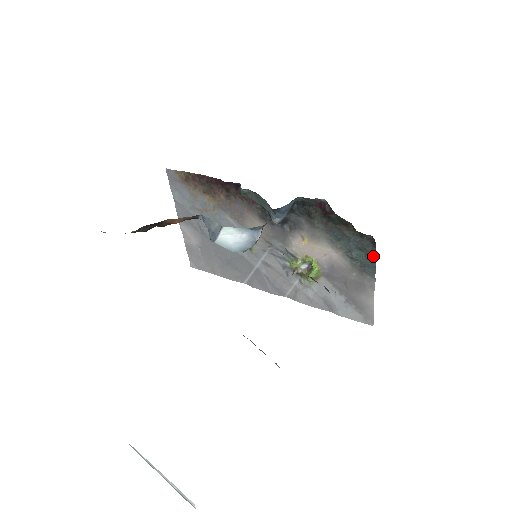
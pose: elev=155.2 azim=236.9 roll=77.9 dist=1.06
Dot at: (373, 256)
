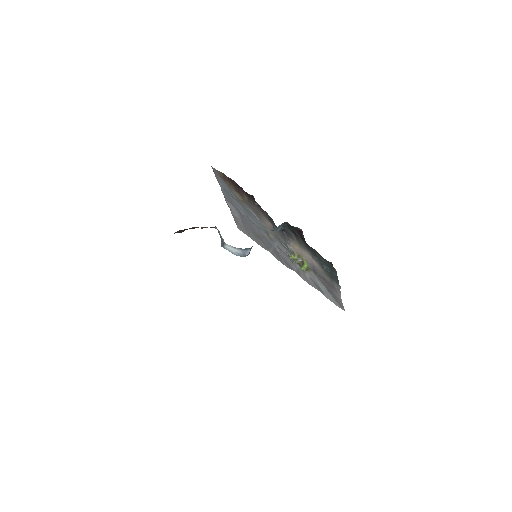
Dot at: (336, 273)
